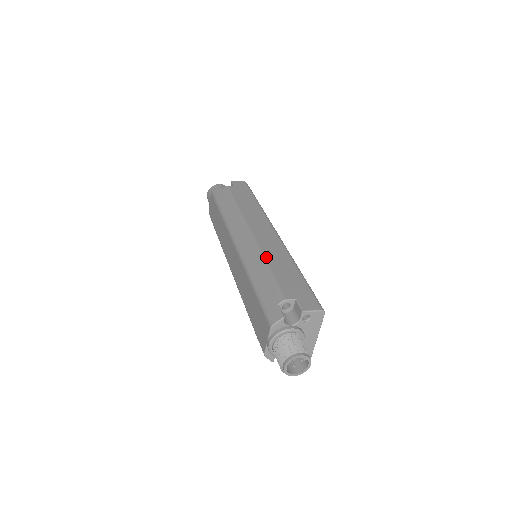
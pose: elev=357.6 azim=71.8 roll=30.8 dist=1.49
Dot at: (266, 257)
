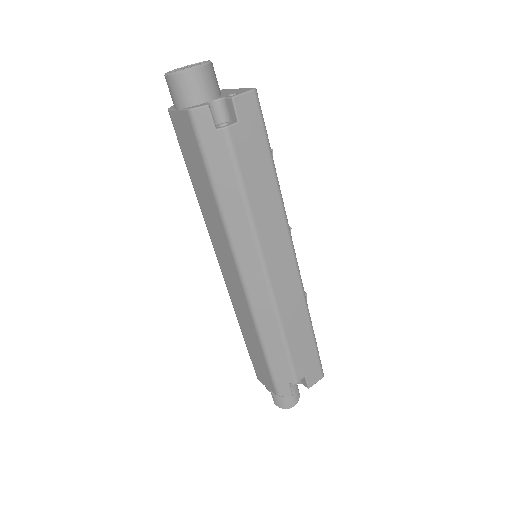
Dot at: (284, 325)
